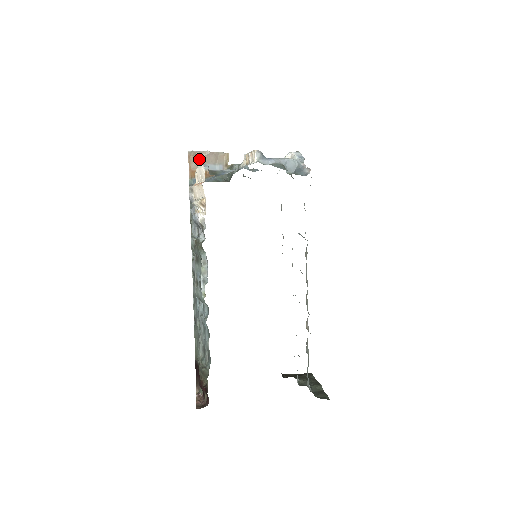
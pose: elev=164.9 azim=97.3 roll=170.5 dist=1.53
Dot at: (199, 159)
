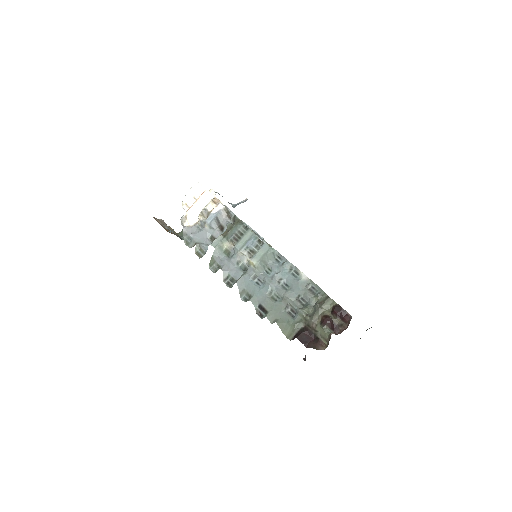
Dot at: (160, 222)
